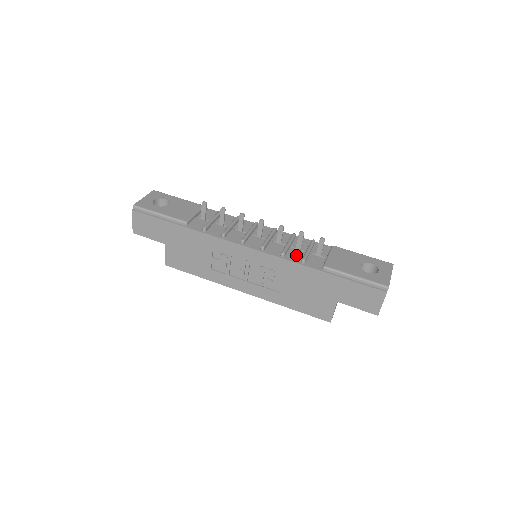
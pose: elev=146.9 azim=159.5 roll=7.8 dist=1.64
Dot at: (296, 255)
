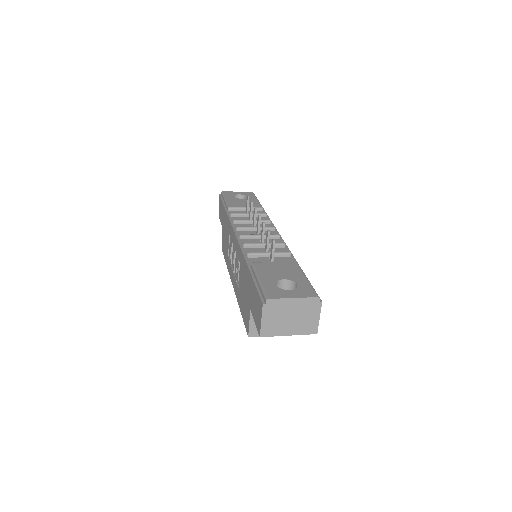
Dot at: occluded
